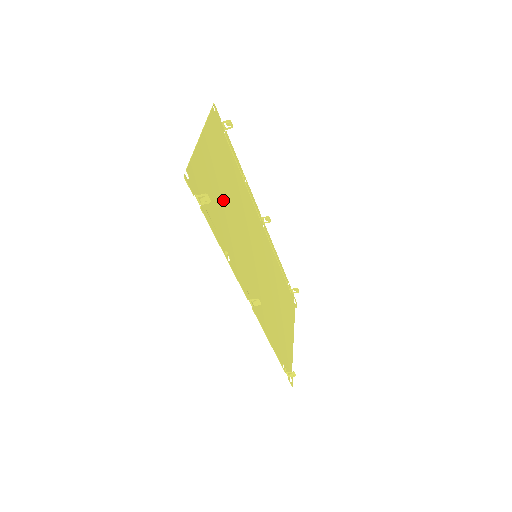
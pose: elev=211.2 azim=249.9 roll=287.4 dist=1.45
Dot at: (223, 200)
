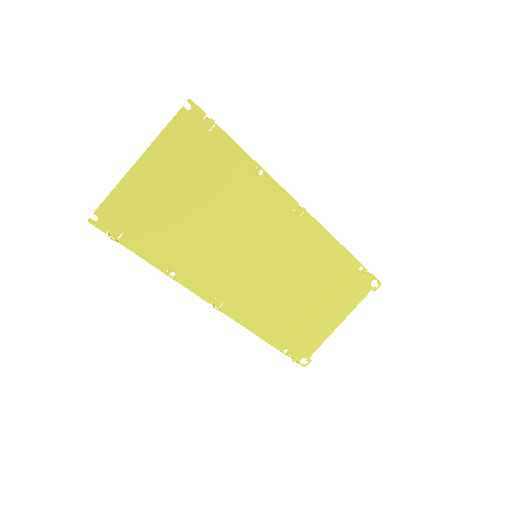
Dot at: (179, 217)
